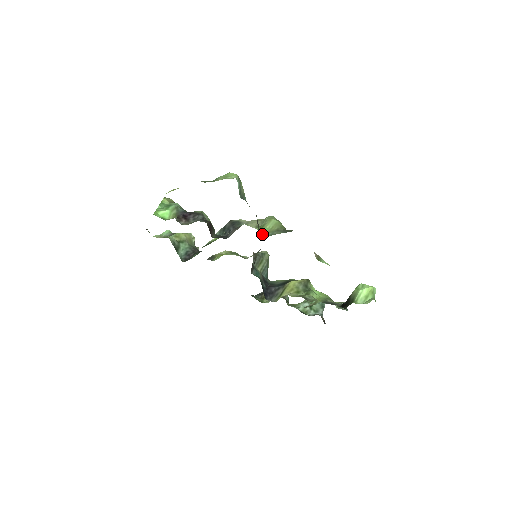
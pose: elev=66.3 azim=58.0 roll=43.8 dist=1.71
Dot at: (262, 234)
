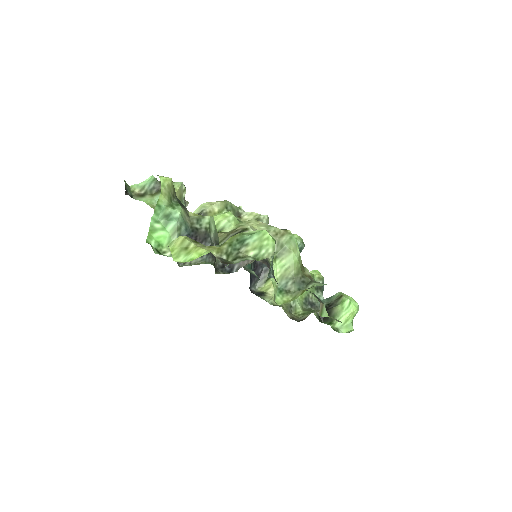
Dot at: (275, 293)
